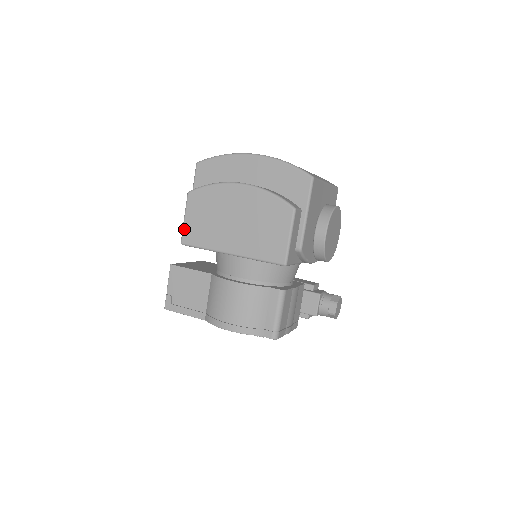
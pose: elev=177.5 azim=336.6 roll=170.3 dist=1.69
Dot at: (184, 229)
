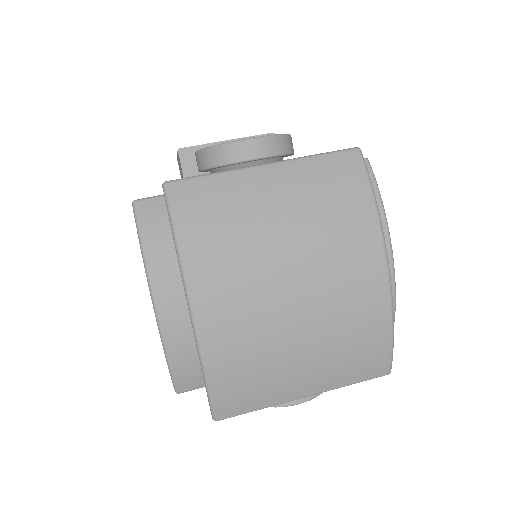
Dot at: occluded
